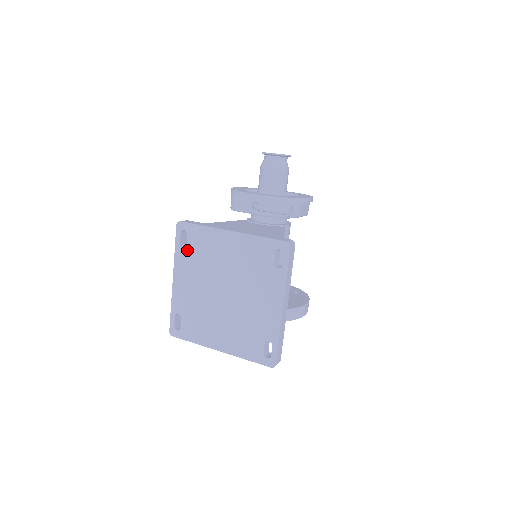
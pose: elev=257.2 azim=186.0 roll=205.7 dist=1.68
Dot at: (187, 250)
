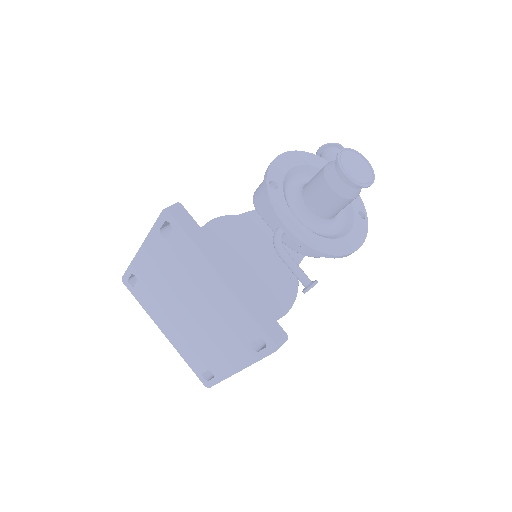
Dot at: (165, 242)
